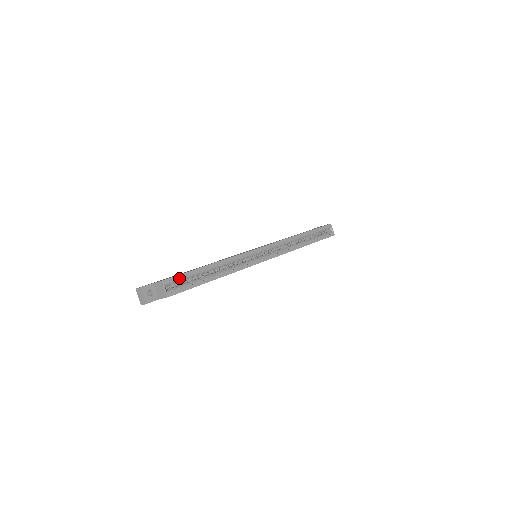
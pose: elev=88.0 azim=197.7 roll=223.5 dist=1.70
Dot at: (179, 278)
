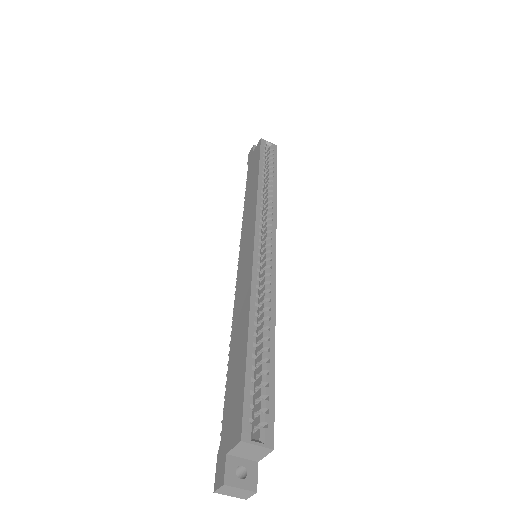
Dot at: (249, 402)
